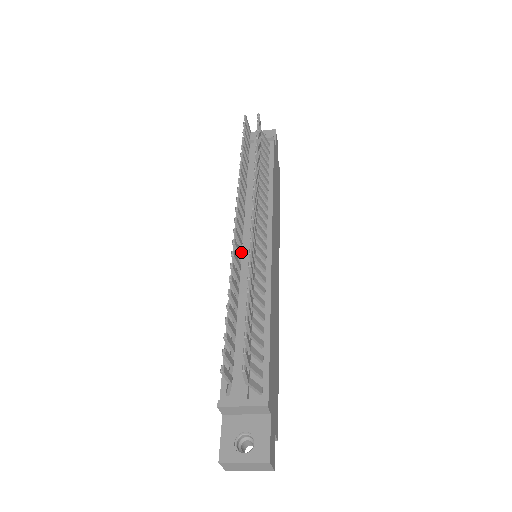
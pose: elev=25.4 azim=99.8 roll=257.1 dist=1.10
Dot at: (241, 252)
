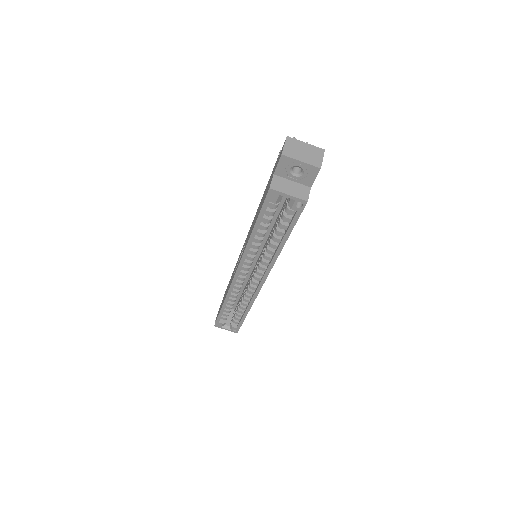
Dot at: occluded
